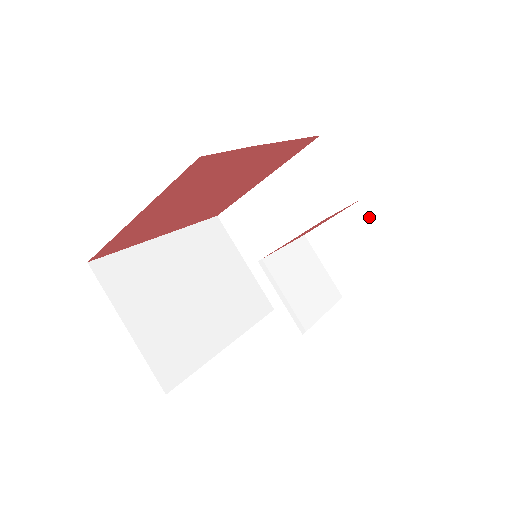
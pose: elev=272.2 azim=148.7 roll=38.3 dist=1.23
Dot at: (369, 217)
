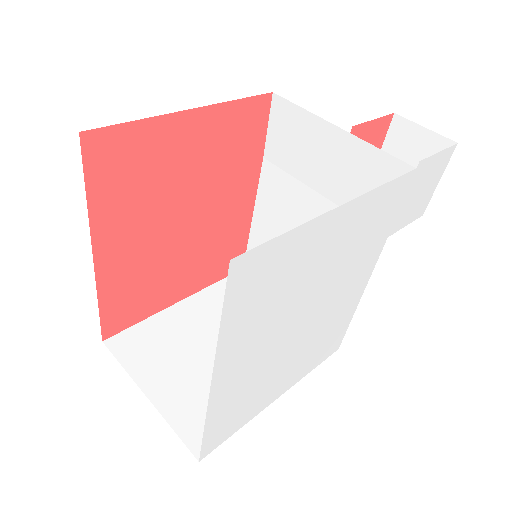
Dot at: occluded
